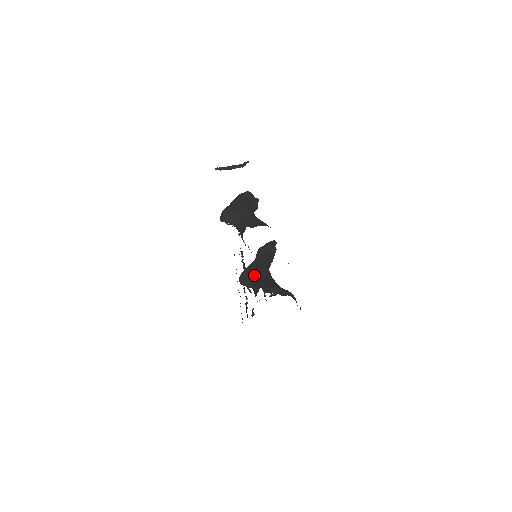
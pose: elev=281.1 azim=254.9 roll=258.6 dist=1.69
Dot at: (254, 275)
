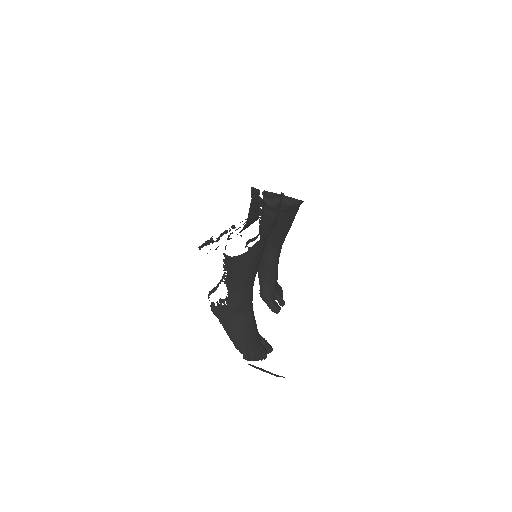
Dot at: occluded
